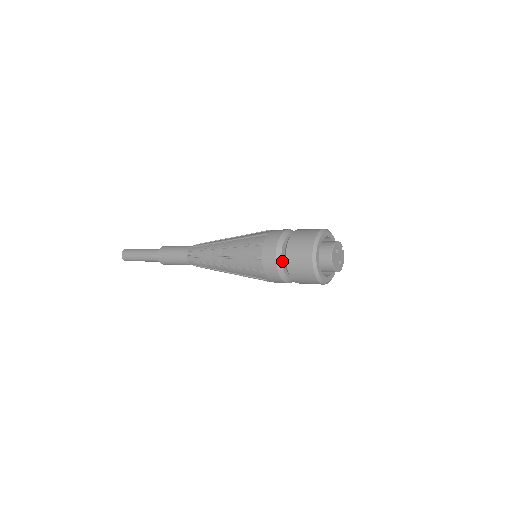
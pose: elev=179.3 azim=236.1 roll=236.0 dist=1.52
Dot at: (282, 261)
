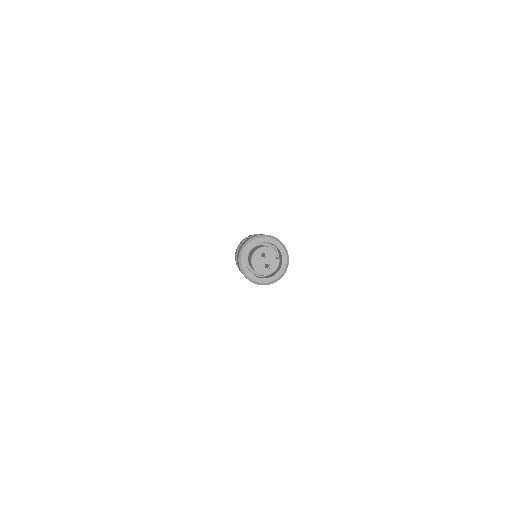
Dot at: occluded
